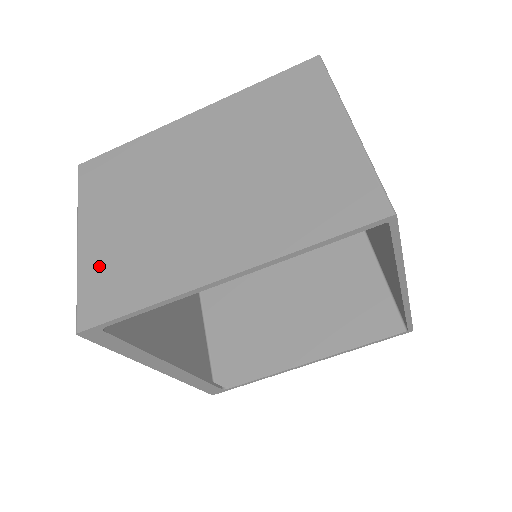
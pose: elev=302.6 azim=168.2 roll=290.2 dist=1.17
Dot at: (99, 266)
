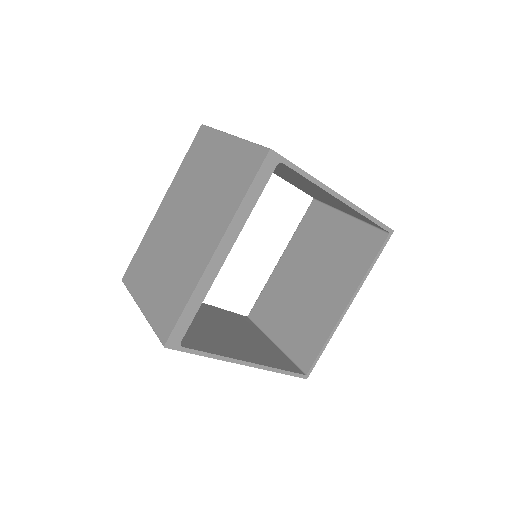
Dot at: occluded
